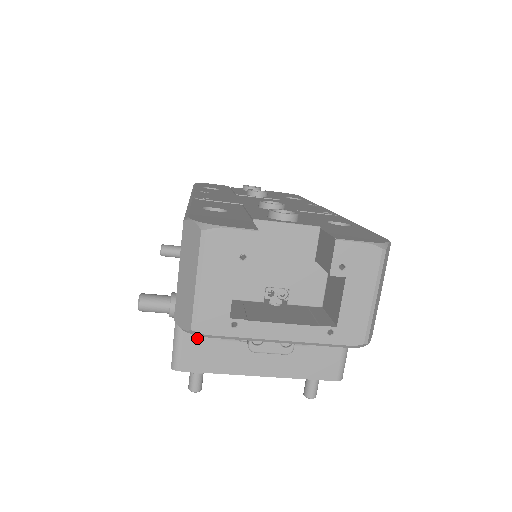
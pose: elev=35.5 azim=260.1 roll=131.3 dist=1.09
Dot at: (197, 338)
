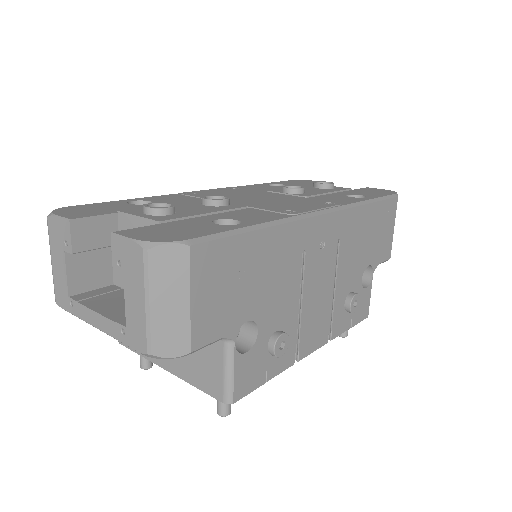
Dot at: occluded
